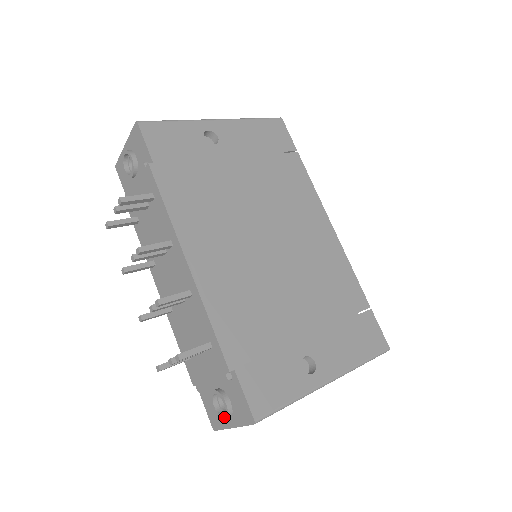
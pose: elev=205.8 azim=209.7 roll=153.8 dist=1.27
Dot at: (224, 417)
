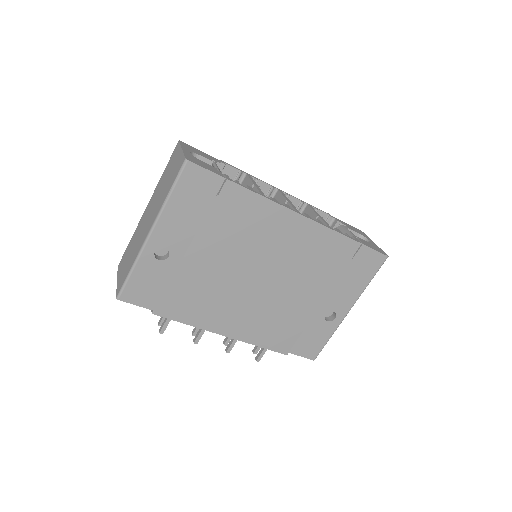
Dot at: occluded
